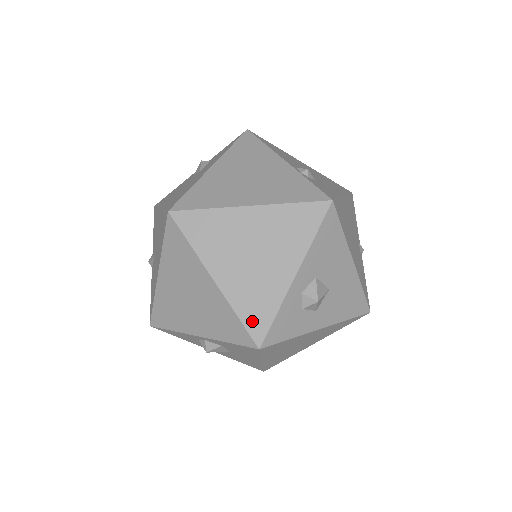
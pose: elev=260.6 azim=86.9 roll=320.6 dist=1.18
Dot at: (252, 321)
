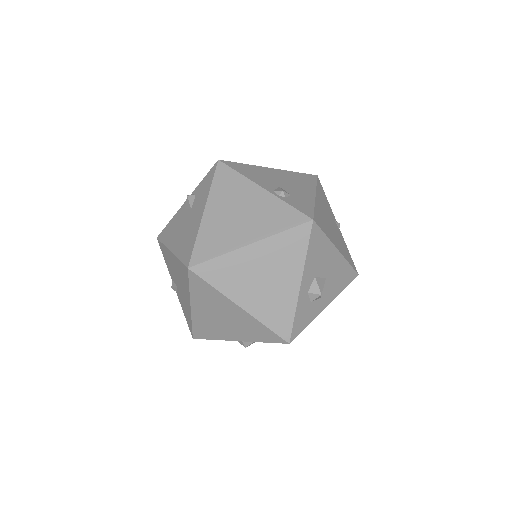
Dot at: (278, 326)
